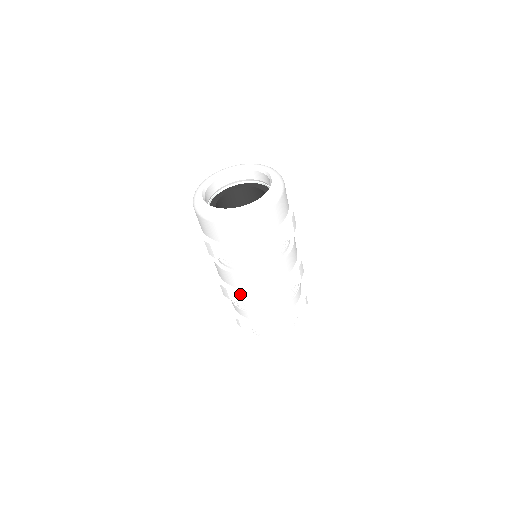
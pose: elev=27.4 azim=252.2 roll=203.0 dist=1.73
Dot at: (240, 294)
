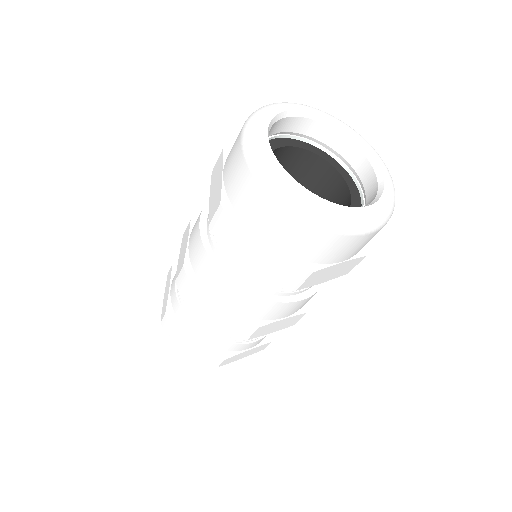
Dot at: (205, 302)
